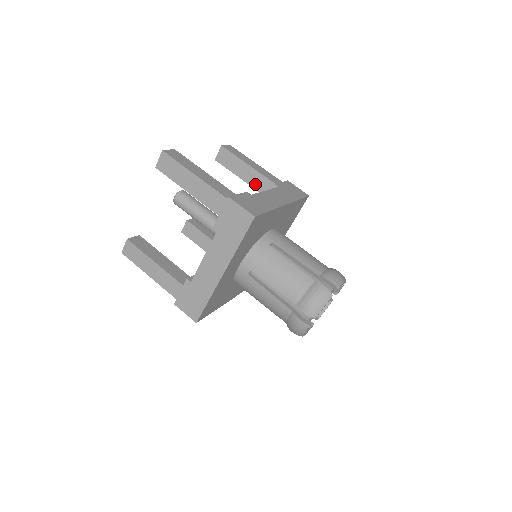
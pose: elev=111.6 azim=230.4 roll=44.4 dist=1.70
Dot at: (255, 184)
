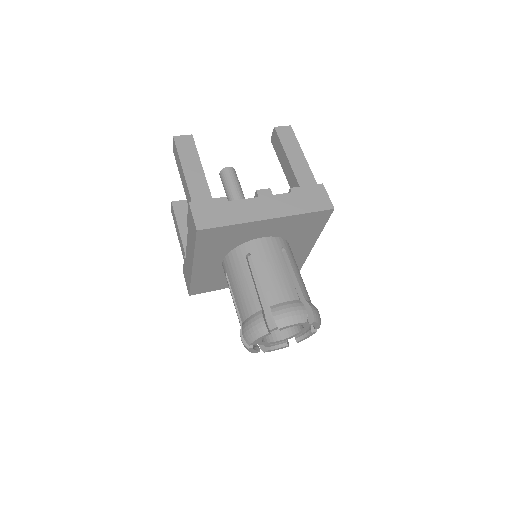
Dot at: (289, 179)
